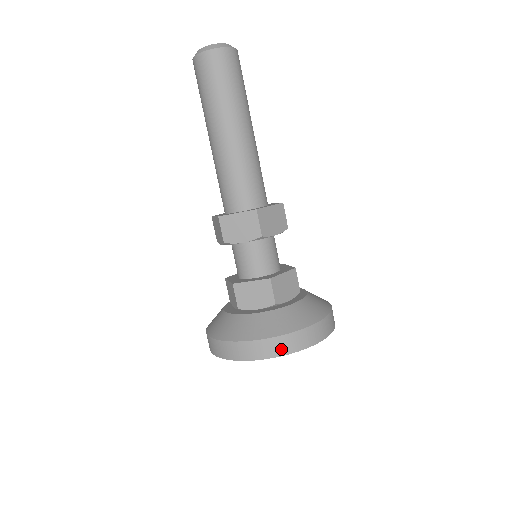
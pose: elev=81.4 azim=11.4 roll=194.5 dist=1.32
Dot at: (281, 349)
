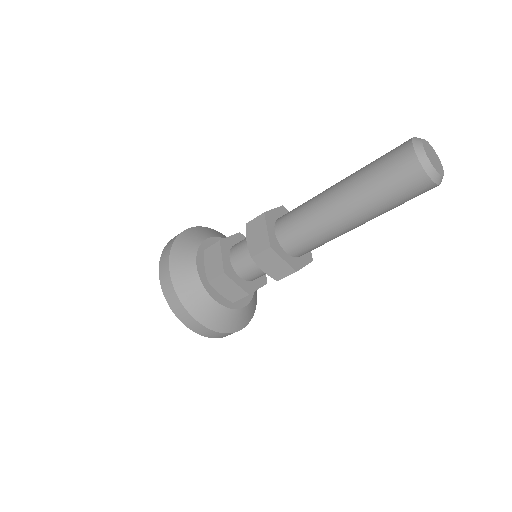
Dot at: (209, 335)
